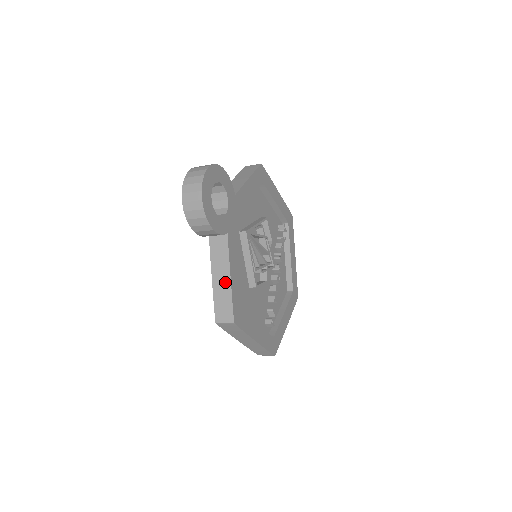
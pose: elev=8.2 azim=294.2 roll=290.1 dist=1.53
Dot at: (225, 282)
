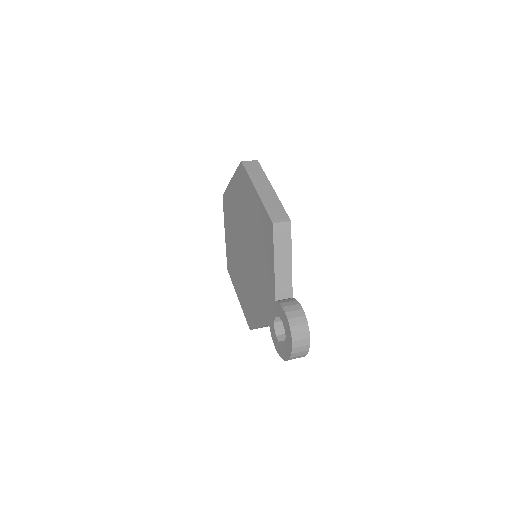
Dot at: occluded
